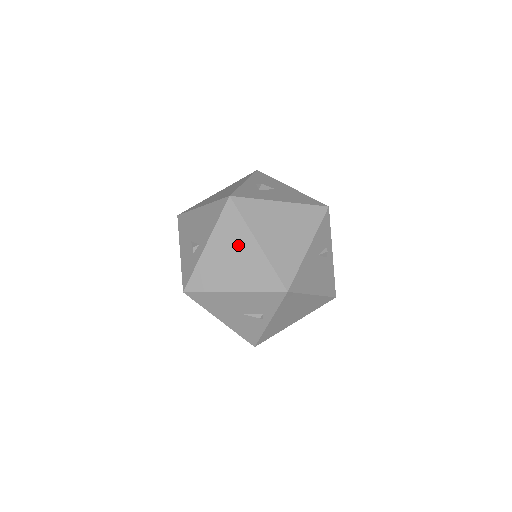
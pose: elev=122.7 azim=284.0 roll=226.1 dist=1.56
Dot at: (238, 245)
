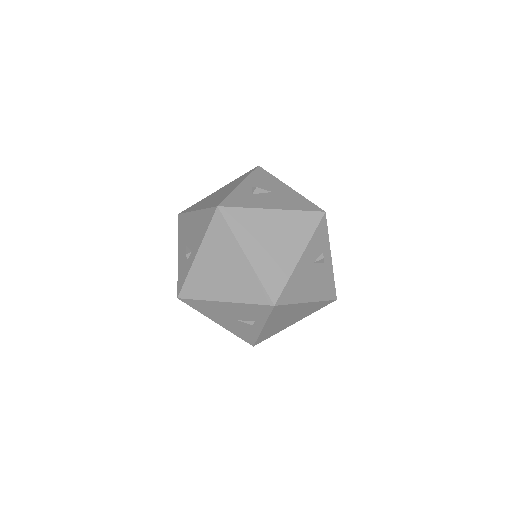
Dot at: (227, 256)
